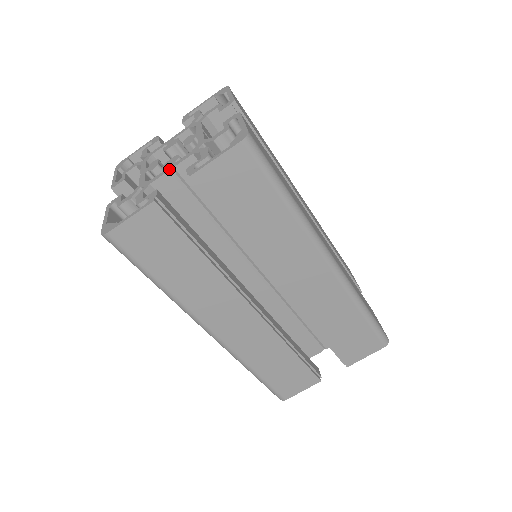
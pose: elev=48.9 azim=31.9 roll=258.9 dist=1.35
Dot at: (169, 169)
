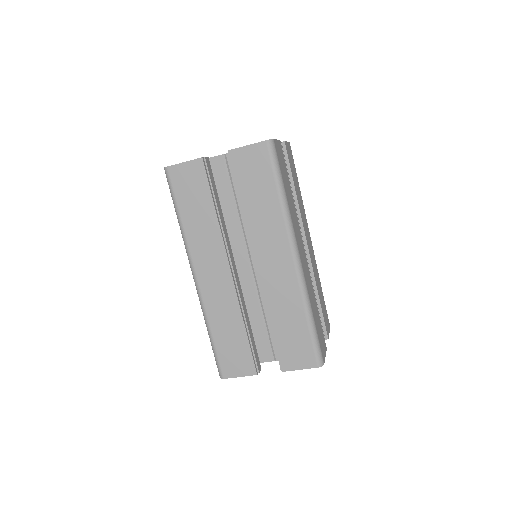
Dot at: (223, 154)
